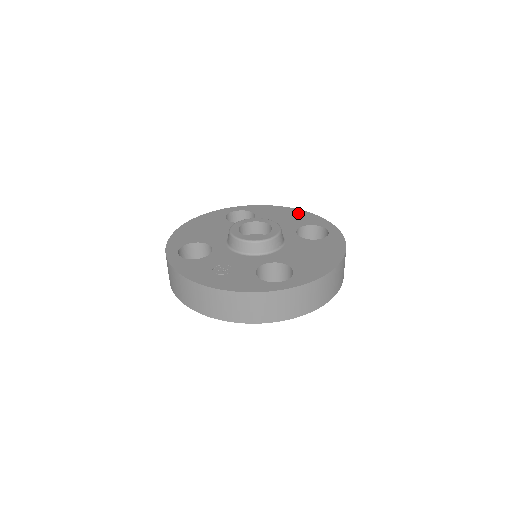
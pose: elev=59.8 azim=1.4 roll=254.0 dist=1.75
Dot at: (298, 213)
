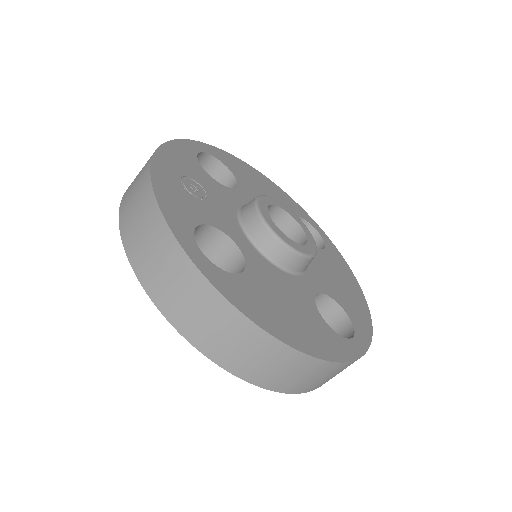
Dot at: (360, 301)
